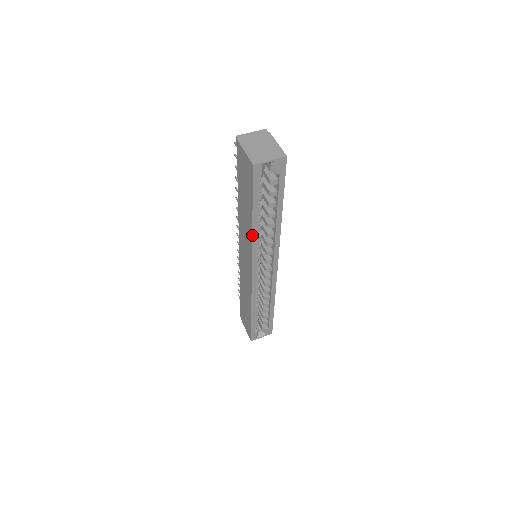
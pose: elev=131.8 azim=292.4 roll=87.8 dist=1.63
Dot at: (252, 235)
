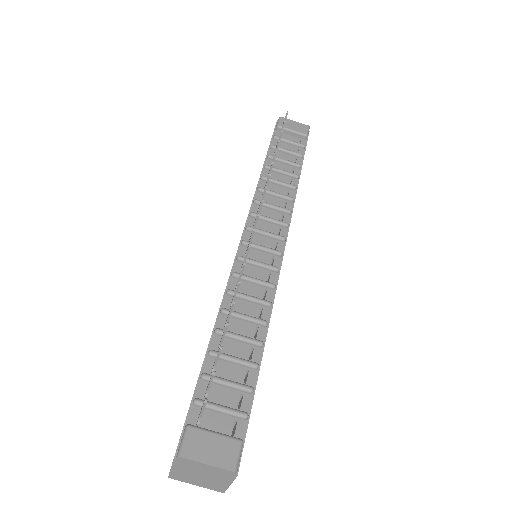
Dot at: occluded
